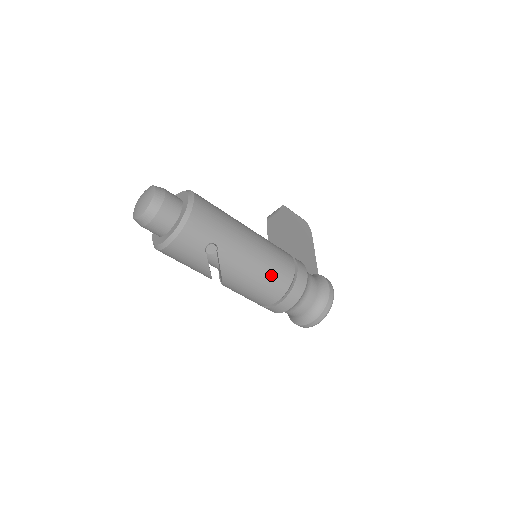
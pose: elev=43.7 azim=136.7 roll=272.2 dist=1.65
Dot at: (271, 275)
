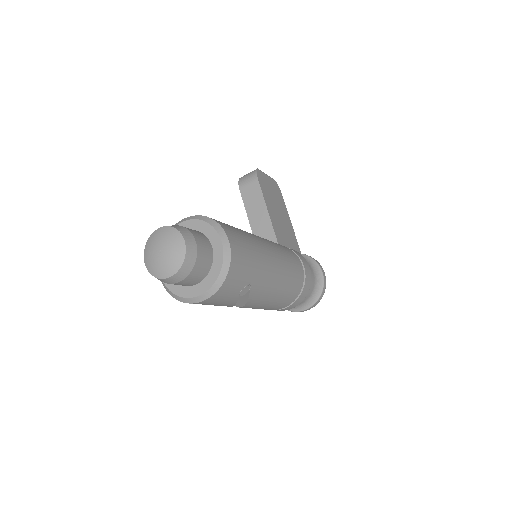
Dot at: (288, 289)
